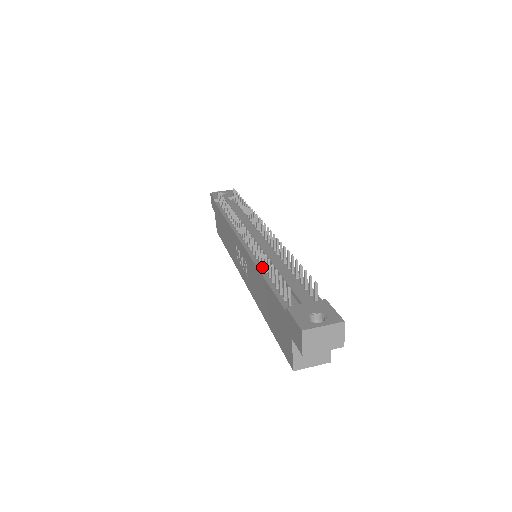
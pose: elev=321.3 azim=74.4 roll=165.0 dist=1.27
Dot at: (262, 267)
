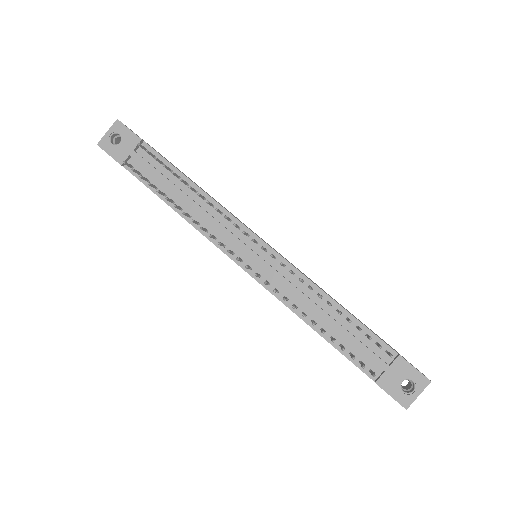
Dot at: (304, 316)
